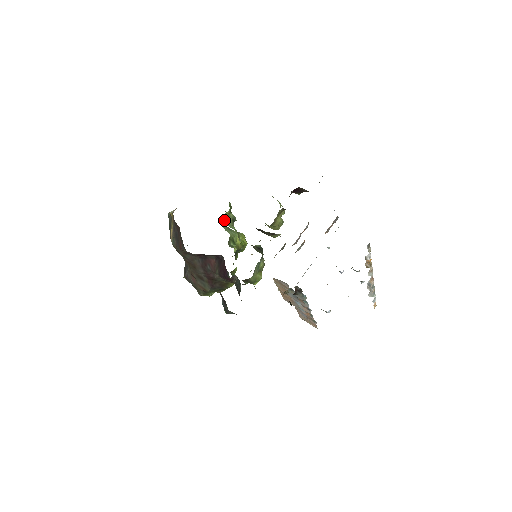
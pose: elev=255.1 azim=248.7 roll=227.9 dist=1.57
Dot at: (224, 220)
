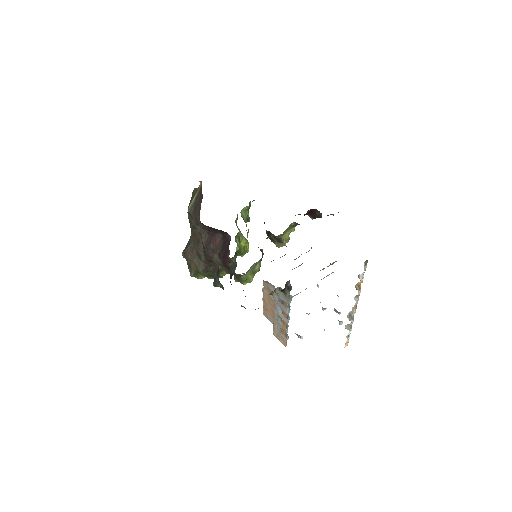
Dot at: (241, 212)
